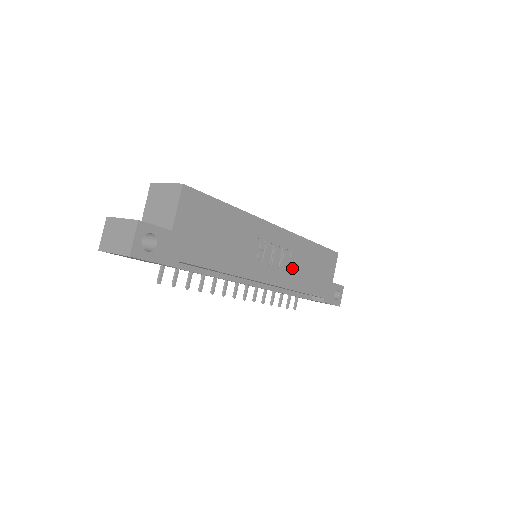
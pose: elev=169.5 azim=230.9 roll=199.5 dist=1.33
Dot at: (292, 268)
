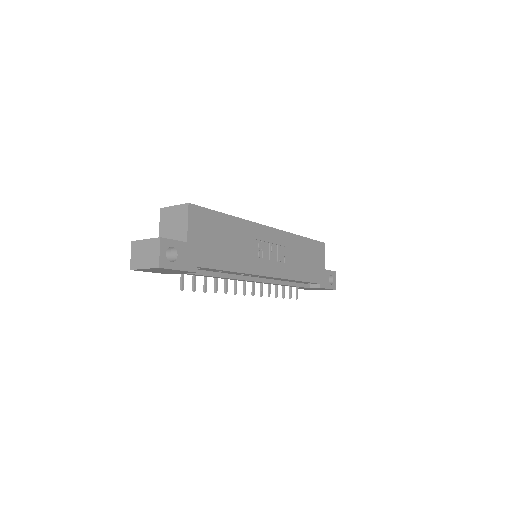
Dot at: (288, 261)
